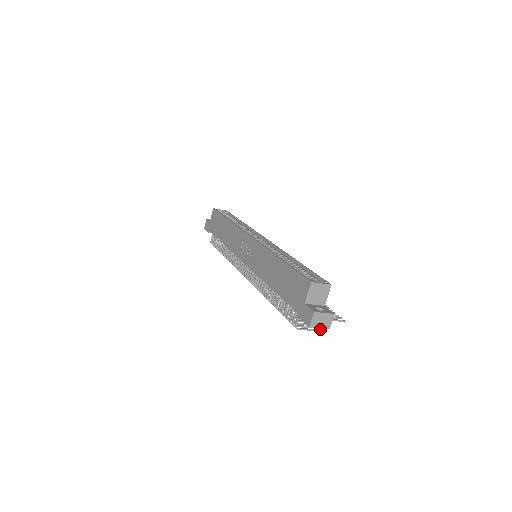
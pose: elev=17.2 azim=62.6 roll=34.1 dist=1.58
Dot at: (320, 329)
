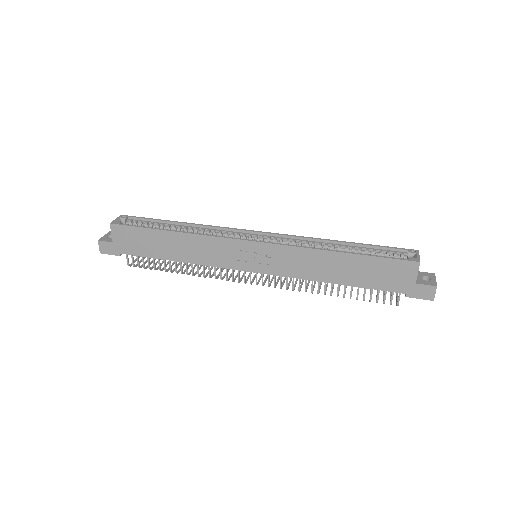
Dot at: occluded
